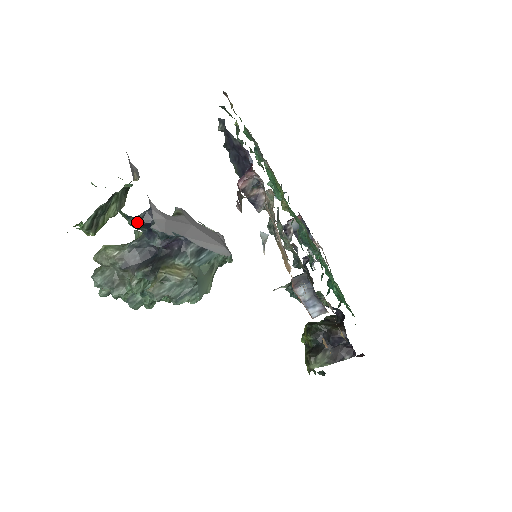
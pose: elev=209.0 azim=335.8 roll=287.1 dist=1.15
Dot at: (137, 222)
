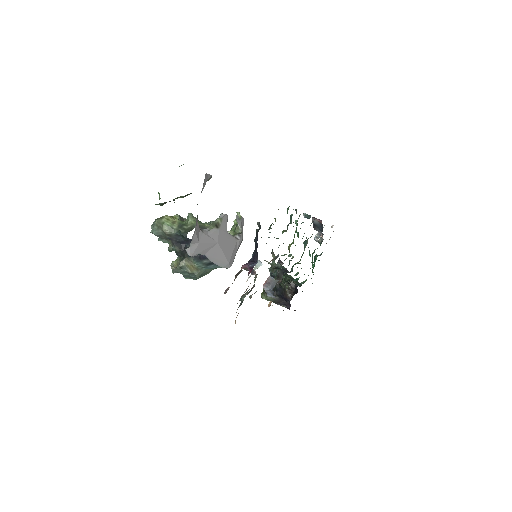
Dot at: (182, 237)
